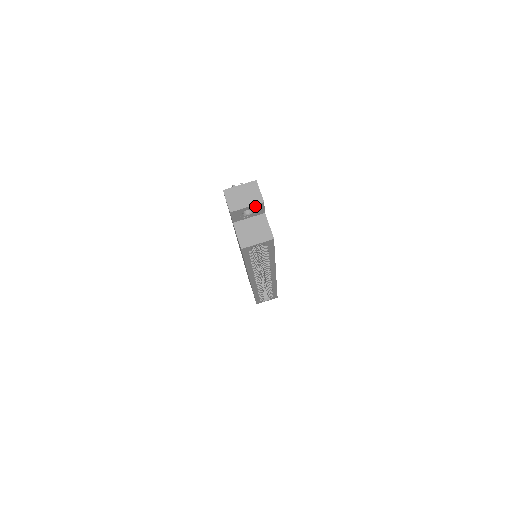
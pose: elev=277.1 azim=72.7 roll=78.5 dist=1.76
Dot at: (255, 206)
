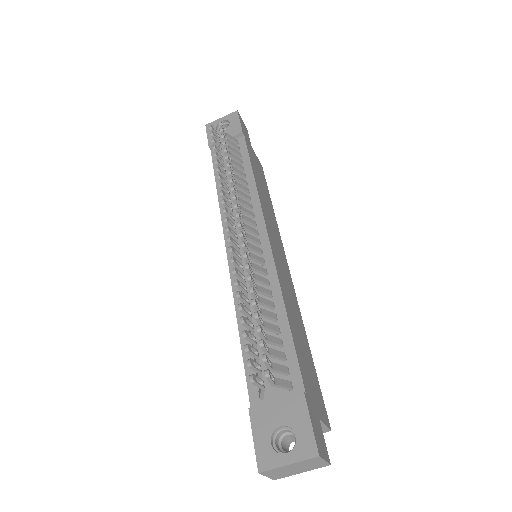
Dot at: occluded
